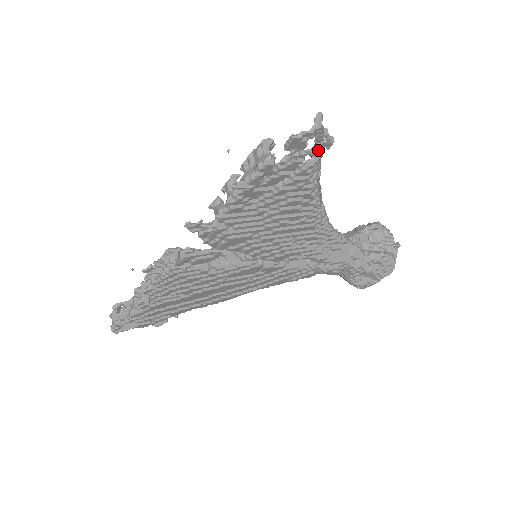
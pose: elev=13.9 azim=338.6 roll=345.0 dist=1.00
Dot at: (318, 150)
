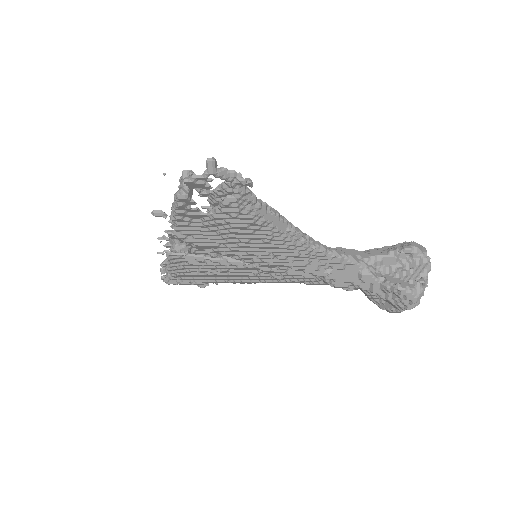
Dot at: (234, 188)
